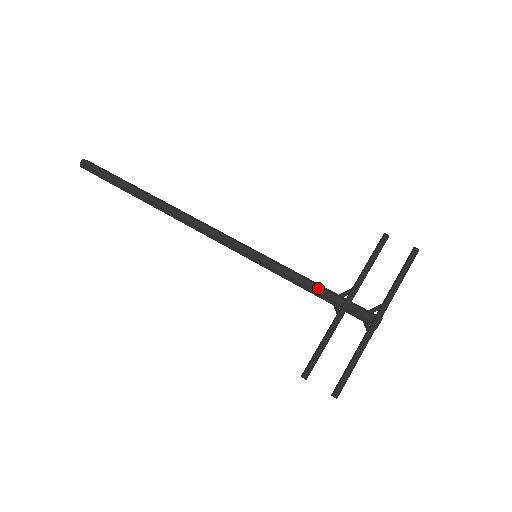
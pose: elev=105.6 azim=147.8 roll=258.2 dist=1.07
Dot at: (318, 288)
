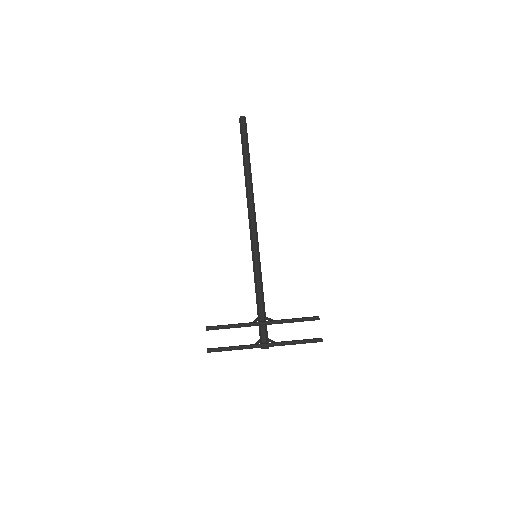
Dot at: (261, 302)
